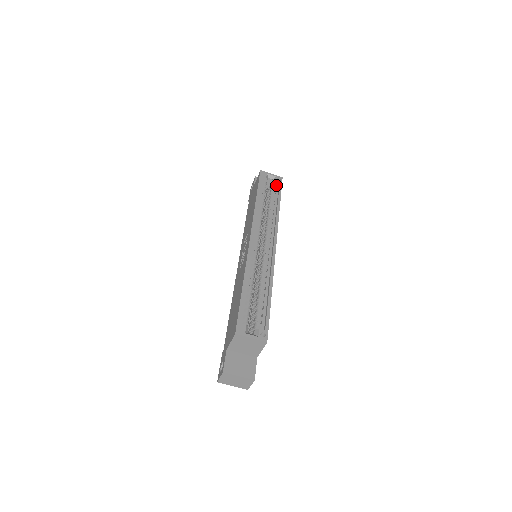
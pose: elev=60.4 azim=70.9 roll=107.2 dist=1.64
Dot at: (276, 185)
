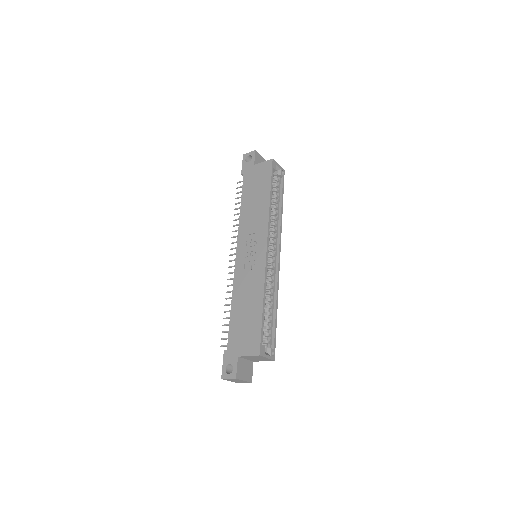
Dot at: (279, 178)
